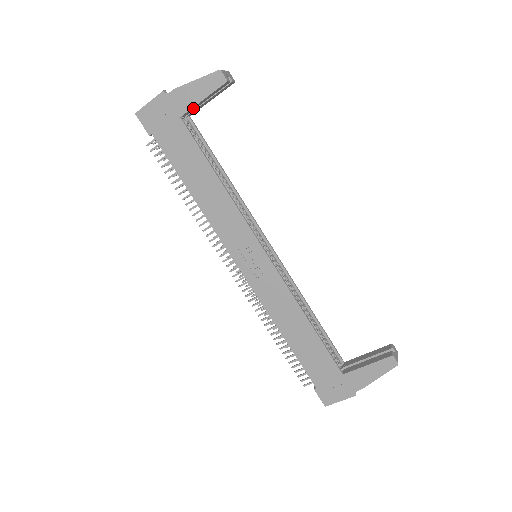
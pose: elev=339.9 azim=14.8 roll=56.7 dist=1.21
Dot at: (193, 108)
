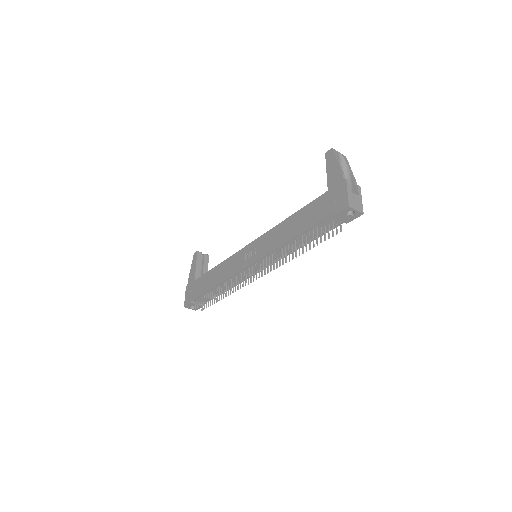
Dot at: (197, 274)
